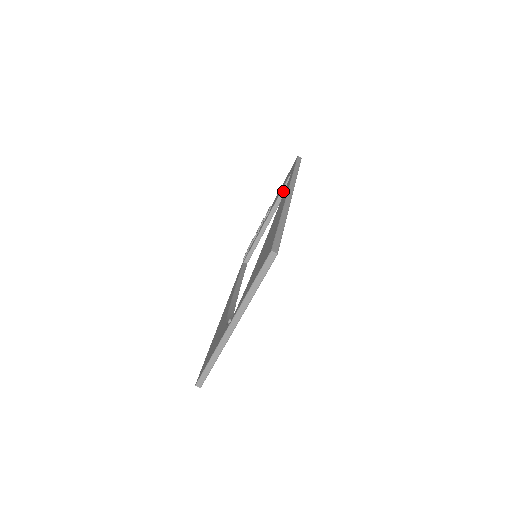
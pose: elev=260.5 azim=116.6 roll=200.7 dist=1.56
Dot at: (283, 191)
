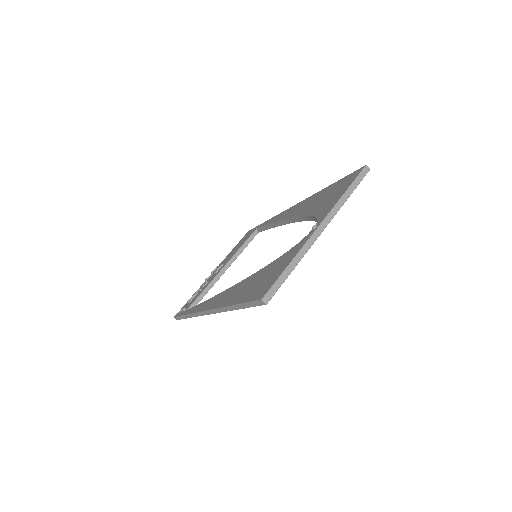
Dot at: (245, 244)
